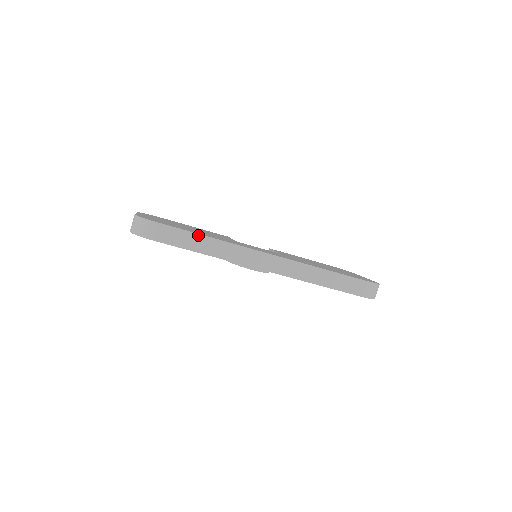
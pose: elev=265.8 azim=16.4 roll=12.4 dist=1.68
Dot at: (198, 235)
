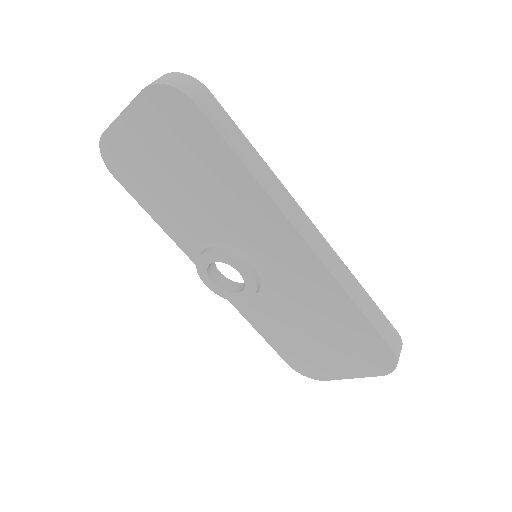
Dot at: (247, 140)
